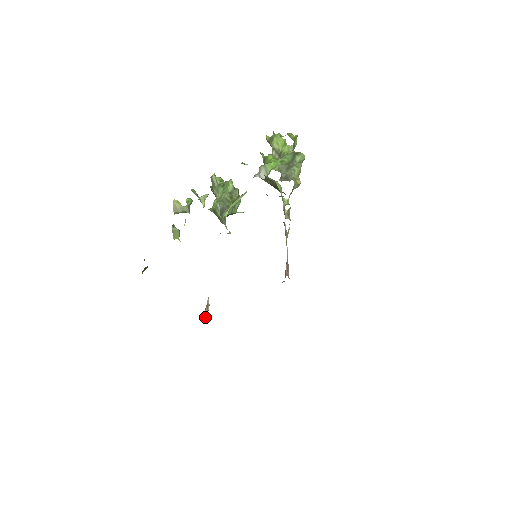
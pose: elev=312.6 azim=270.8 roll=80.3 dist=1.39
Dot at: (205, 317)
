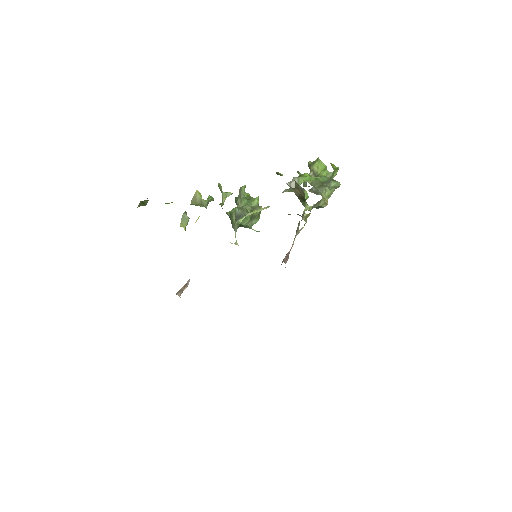
Dot at: (178, 293)
